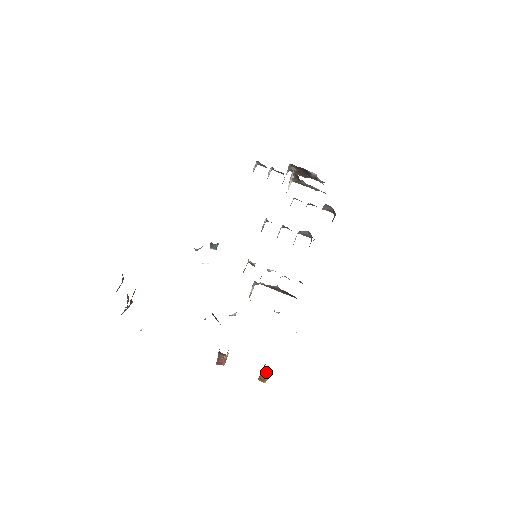
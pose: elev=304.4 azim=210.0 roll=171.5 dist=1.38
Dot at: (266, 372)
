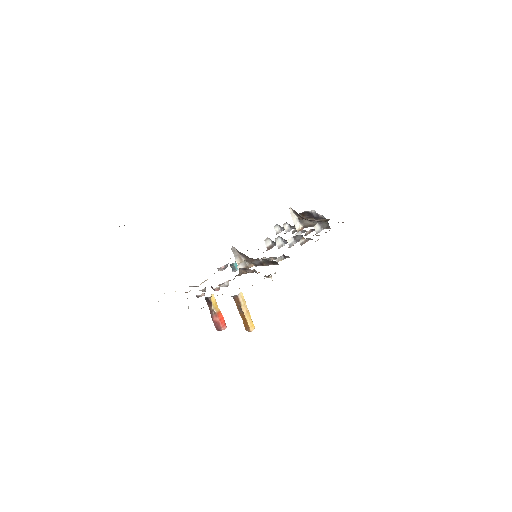
Dot at: (238, 304)
